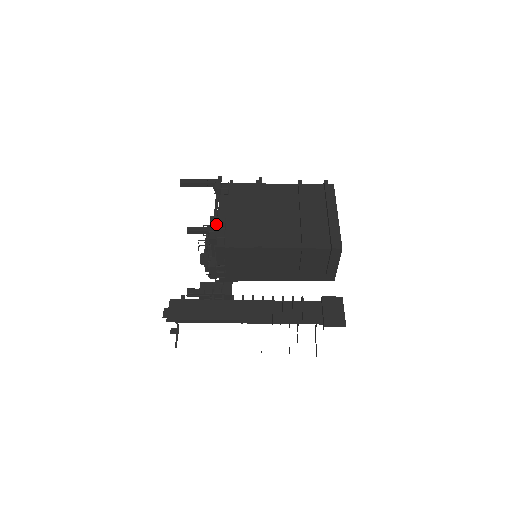
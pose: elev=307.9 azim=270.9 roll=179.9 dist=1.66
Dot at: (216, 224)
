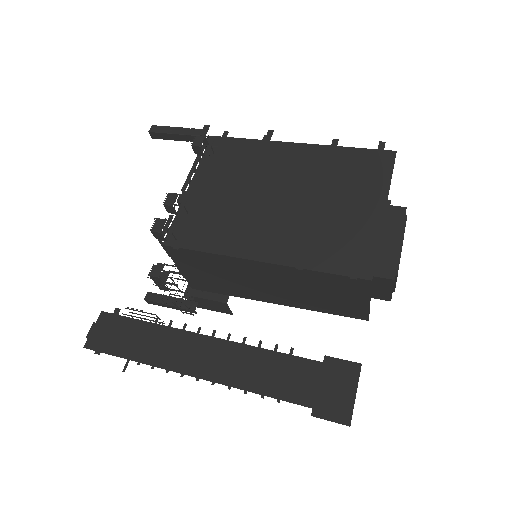
Dot at: (171, 206)
